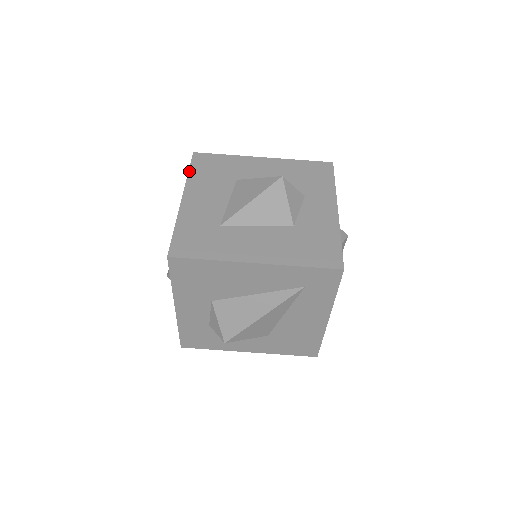
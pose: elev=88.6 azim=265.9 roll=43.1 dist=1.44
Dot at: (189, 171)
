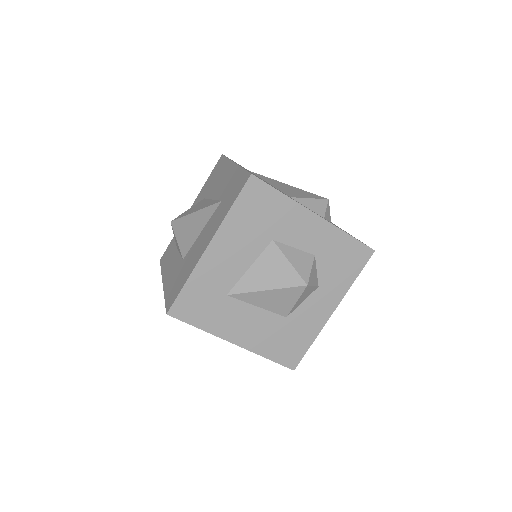
Dot at: (233, 206)
